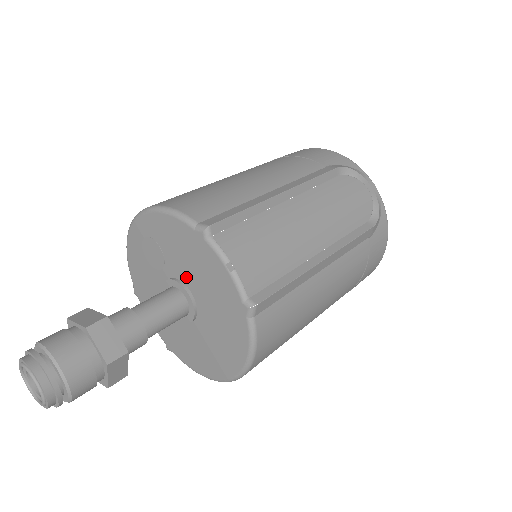
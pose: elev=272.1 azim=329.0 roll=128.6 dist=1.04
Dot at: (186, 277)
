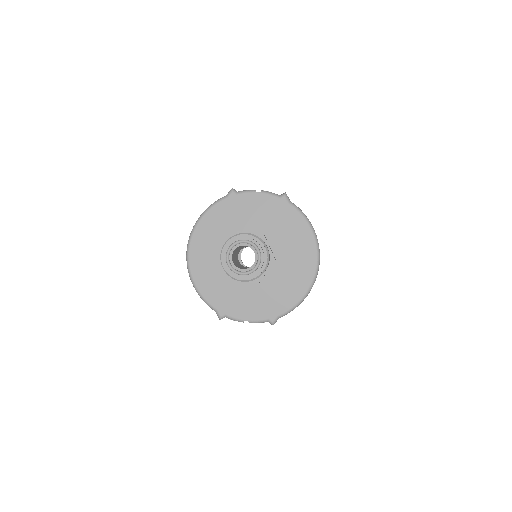
Dot at: occluded
